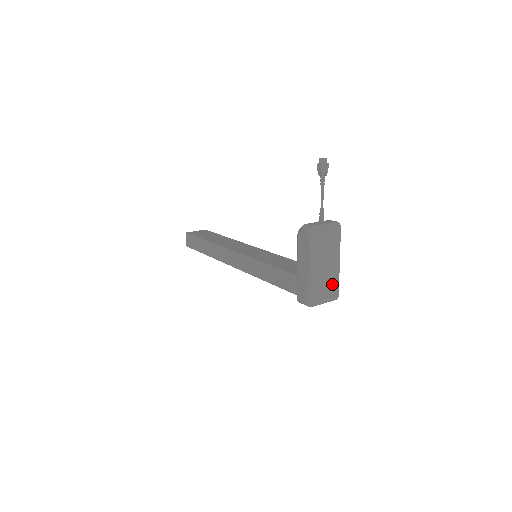
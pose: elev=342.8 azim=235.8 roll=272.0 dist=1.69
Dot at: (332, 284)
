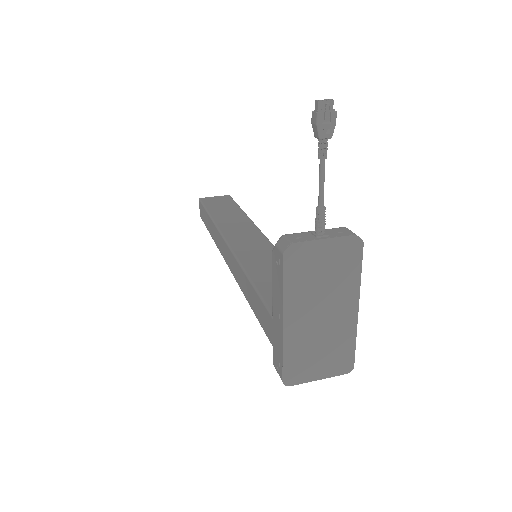
Dot at: (339, 348)
